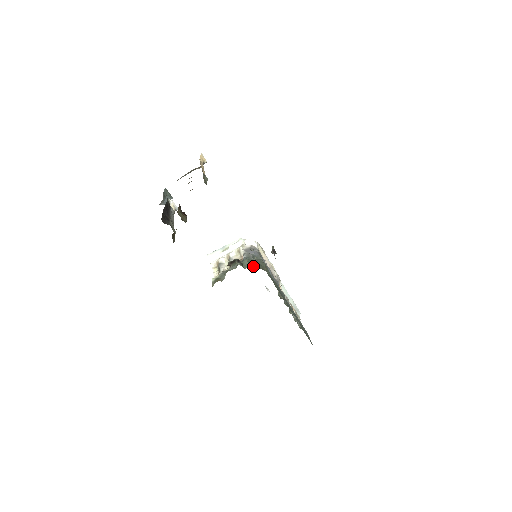
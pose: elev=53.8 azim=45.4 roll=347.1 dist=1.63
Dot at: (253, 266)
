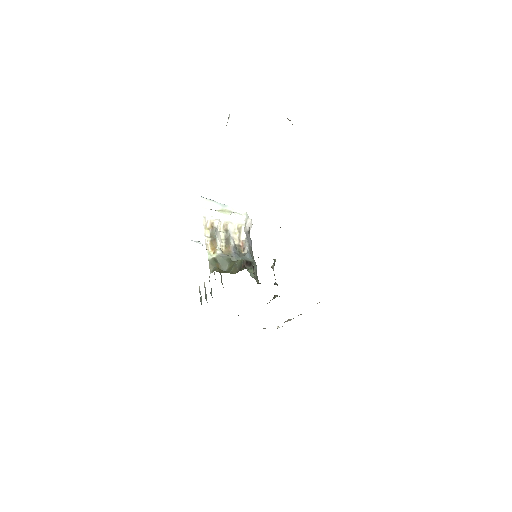
Dot at: (255, 275)
